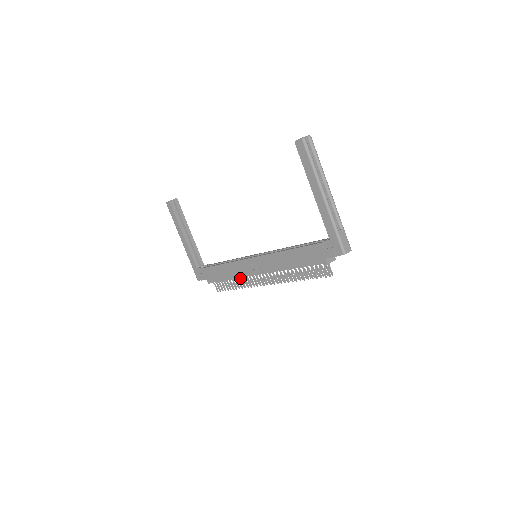
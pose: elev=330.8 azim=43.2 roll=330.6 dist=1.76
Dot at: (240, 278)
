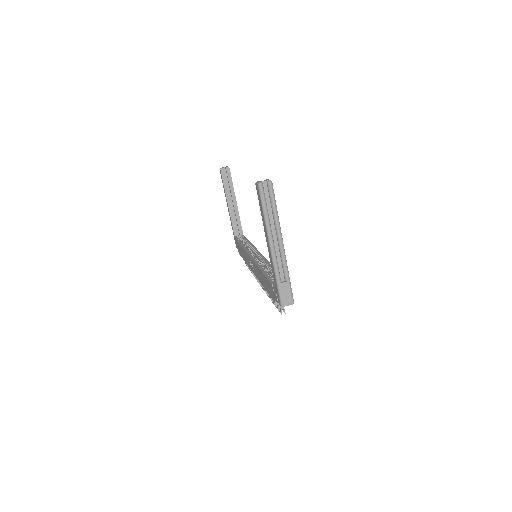
Dot at: occluded
